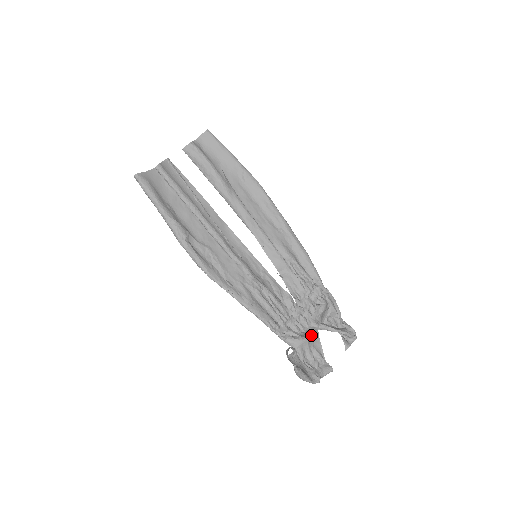
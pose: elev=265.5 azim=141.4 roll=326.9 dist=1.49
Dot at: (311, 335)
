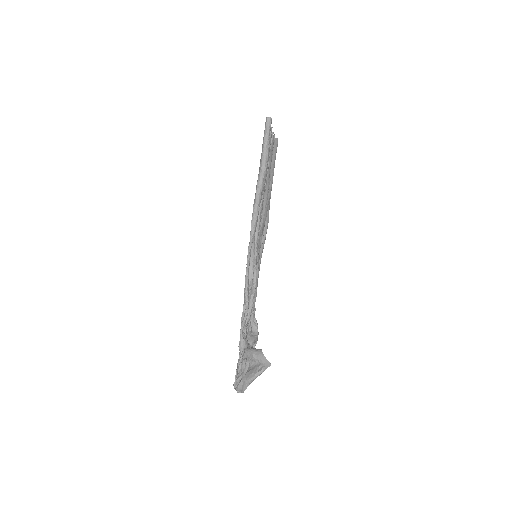
Dot at: occluded
